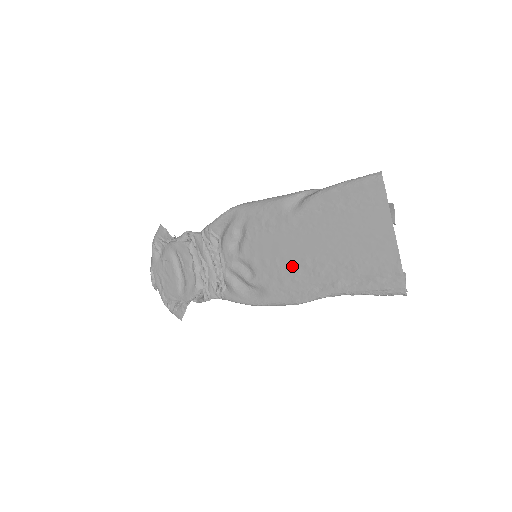
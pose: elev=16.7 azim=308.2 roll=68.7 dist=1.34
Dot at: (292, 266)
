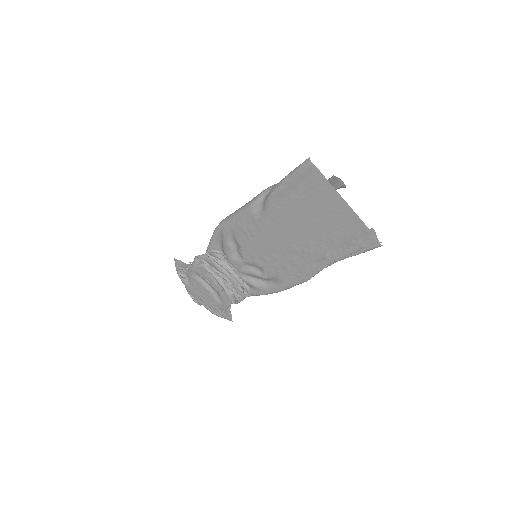
Dot at: (286, 255)
